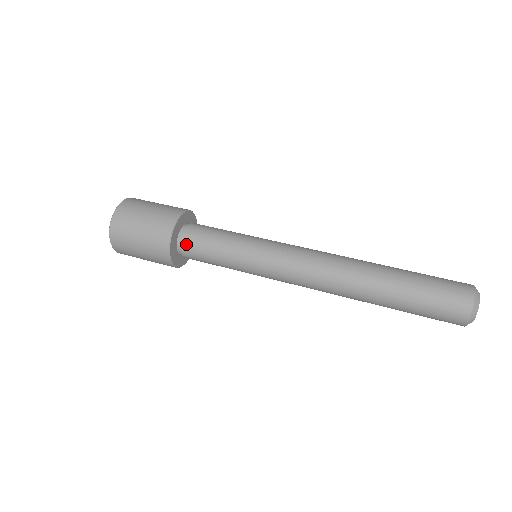
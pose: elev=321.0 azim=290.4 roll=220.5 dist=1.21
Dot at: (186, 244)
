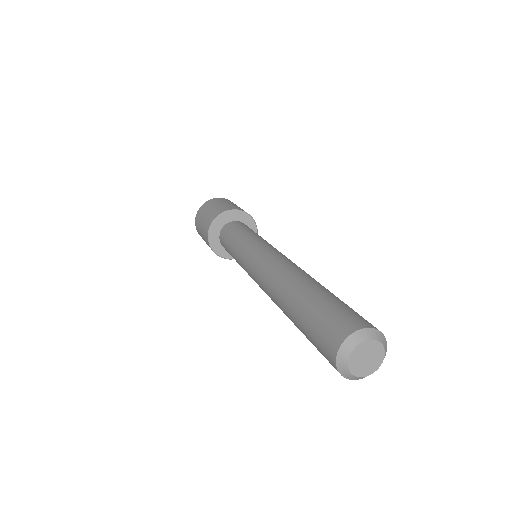
Dot at: occluded
